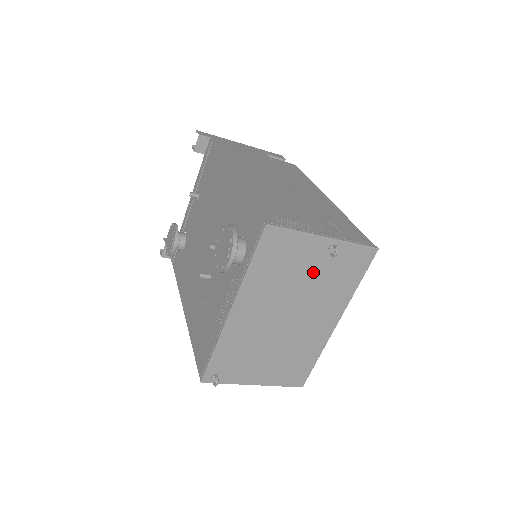
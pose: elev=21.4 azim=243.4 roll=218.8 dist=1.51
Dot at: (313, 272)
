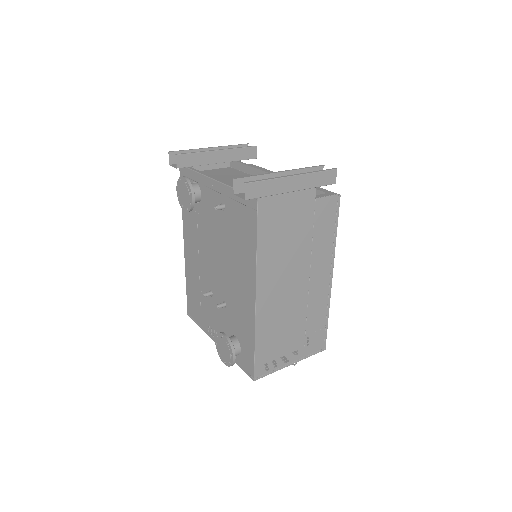
Dot at: occluded
